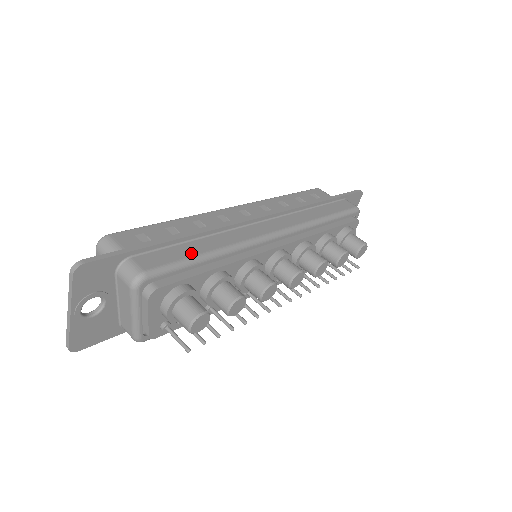
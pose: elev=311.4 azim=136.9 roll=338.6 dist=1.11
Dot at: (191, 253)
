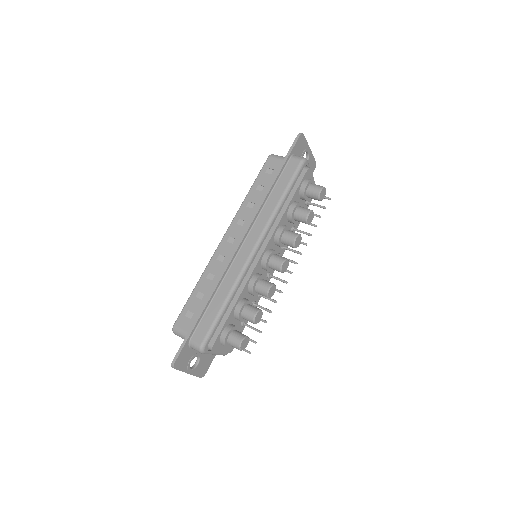
Dot at: (216, 312)
